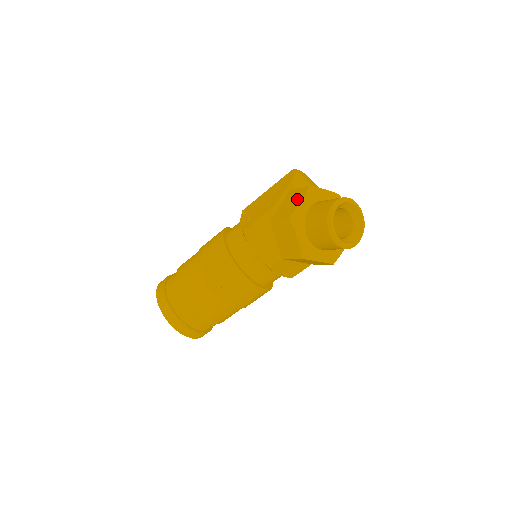
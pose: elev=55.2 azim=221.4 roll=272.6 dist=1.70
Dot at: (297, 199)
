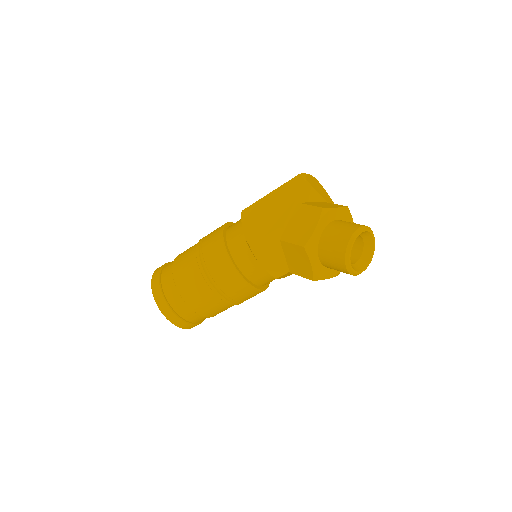
Dot at: (310, 222)
